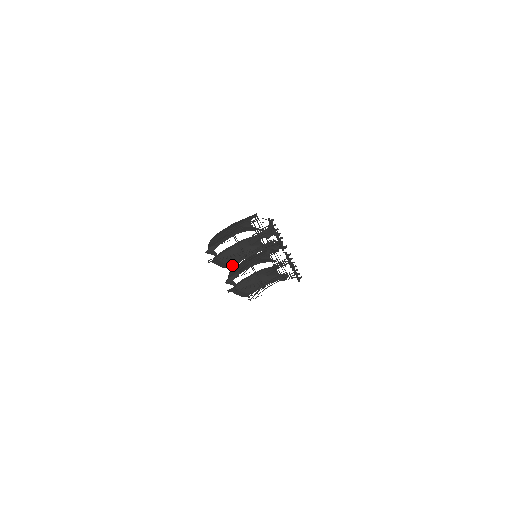
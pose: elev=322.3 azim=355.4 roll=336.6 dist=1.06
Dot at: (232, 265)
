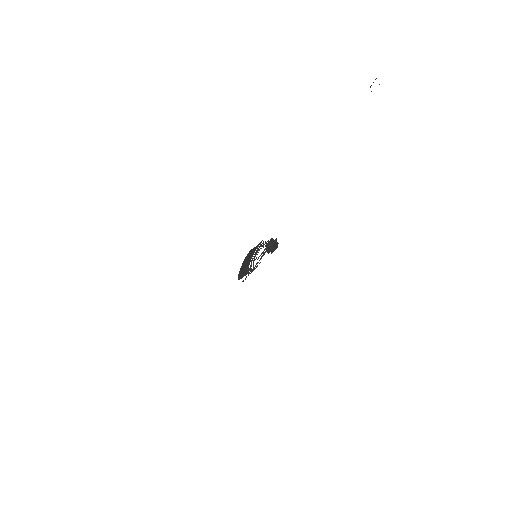
Dot at: occluded
